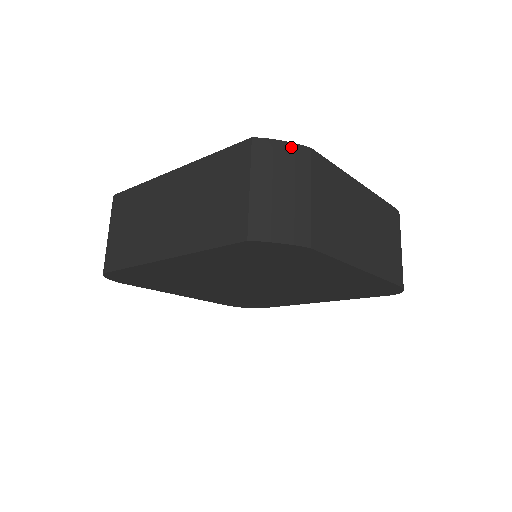
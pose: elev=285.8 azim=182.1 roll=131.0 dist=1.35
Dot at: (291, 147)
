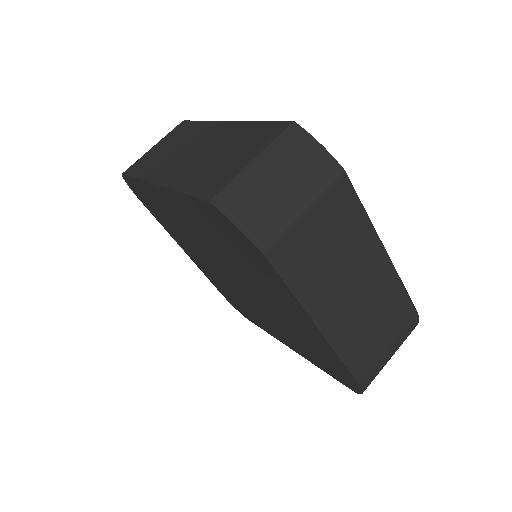
Dot at: (324, 154)
